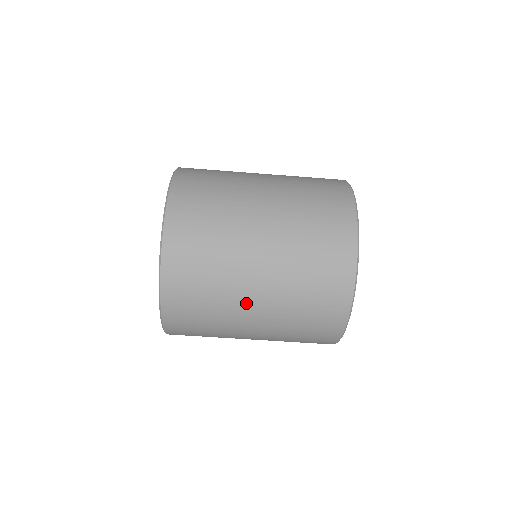
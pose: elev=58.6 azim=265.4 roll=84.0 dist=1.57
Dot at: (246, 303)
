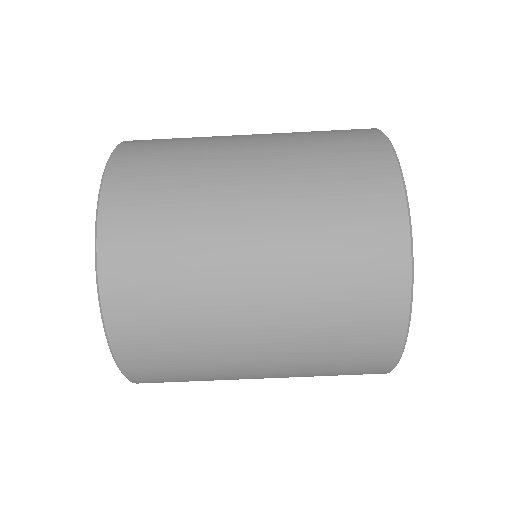
Dot at: (238, 301)
